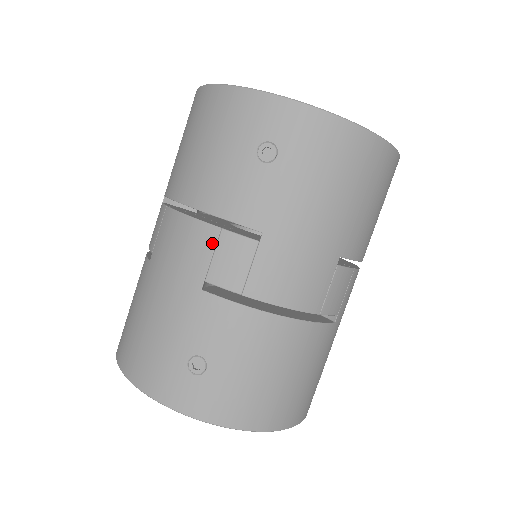
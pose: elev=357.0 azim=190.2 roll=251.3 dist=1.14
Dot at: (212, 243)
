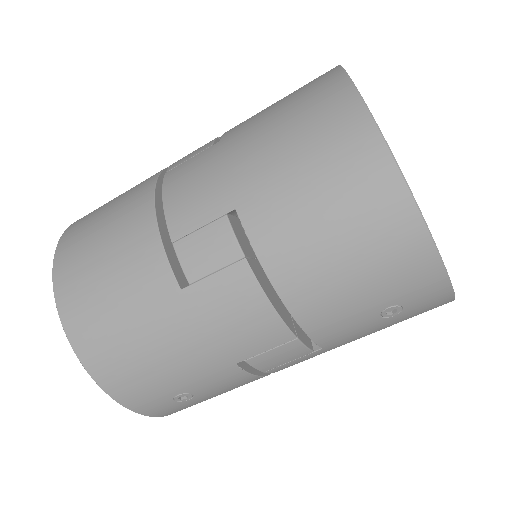
Dot at: (278, 343)
